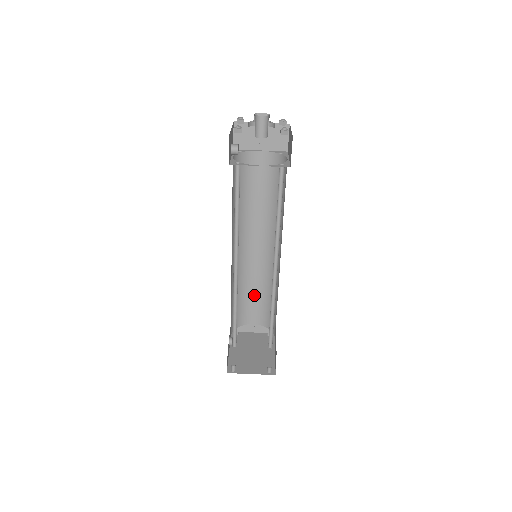
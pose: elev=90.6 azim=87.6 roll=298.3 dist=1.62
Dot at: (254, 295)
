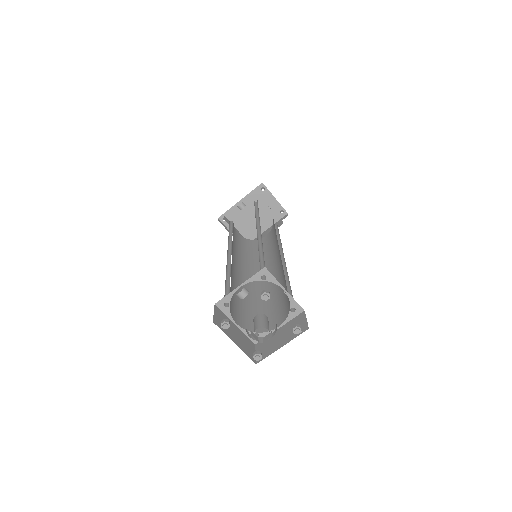
Dot at: occluded
